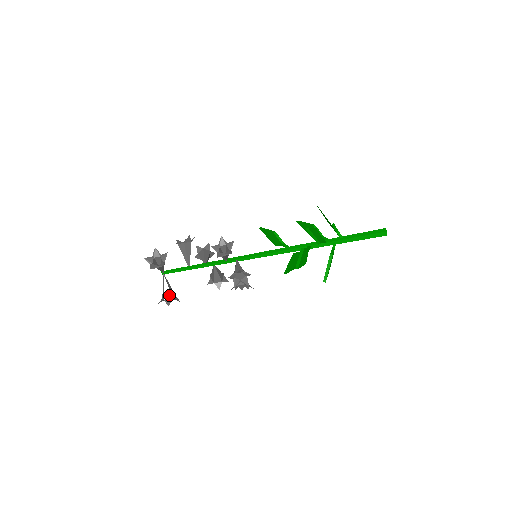
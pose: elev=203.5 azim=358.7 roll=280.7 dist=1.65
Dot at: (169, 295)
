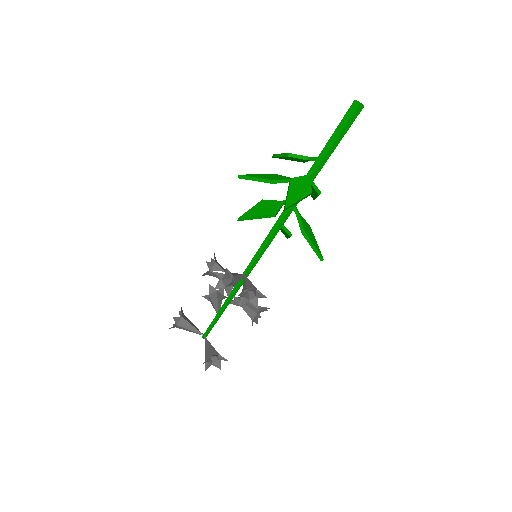
Dot at: (208, 354)
